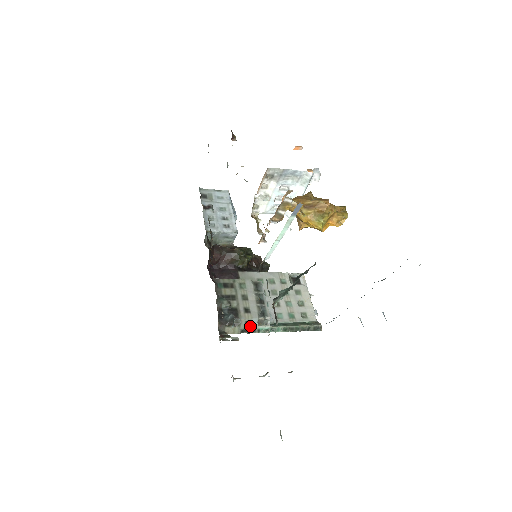
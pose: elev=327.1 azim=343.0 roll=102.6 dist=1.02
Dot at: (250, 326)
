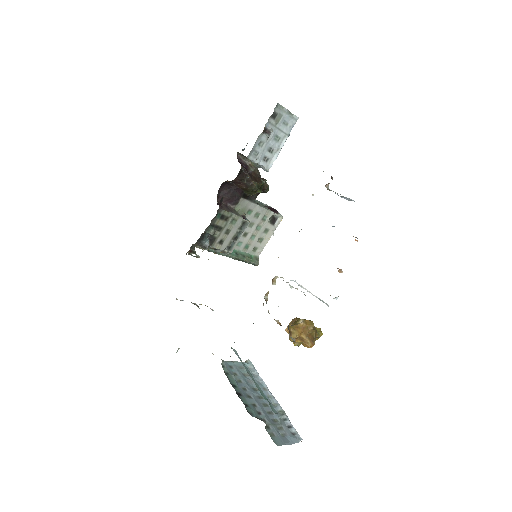
Dot at: (214, 250)
